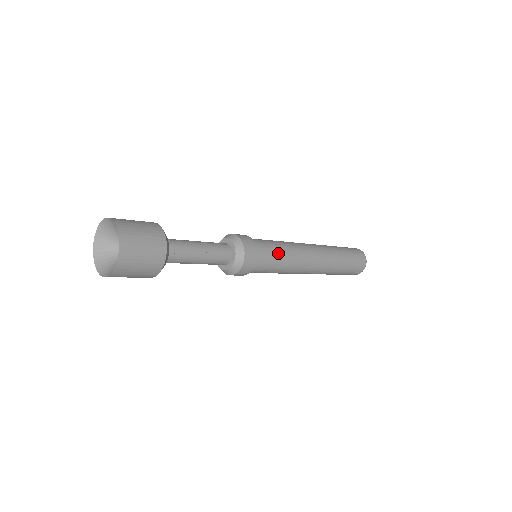
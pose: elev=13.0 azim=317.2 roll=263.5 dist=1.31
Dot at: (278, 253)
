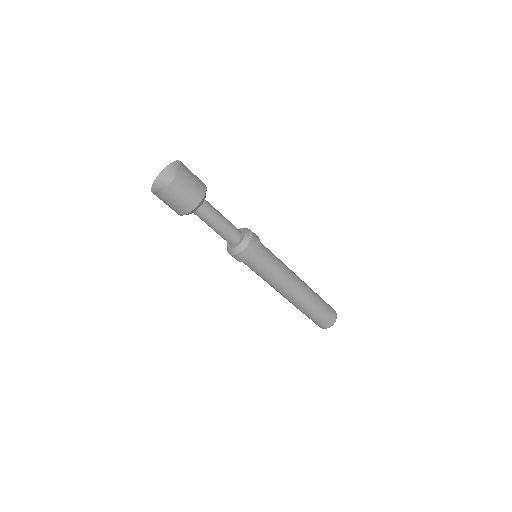
Dot at: (273, 255)
